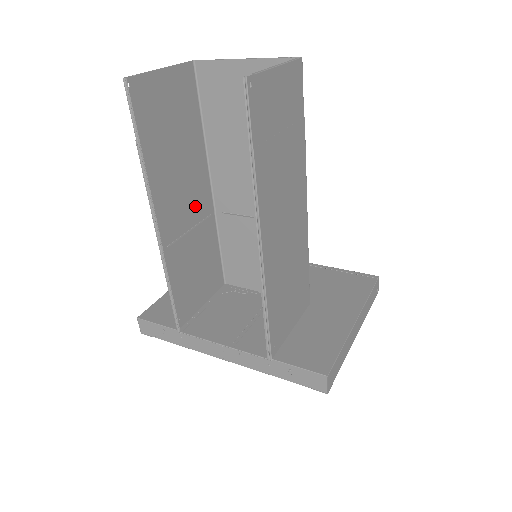
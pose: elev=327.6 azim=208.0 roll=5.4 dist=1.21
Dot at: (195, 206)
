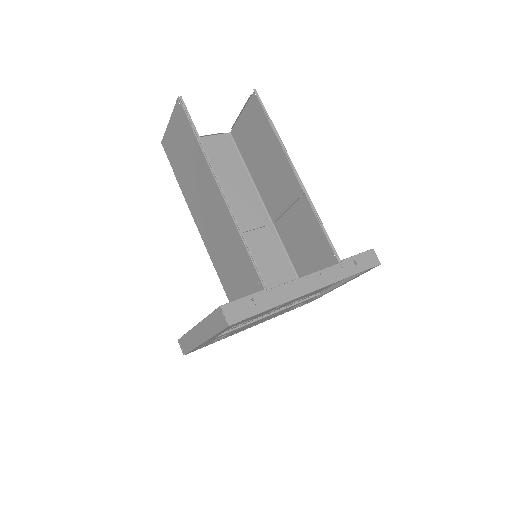
Dot at: (206, 220)
